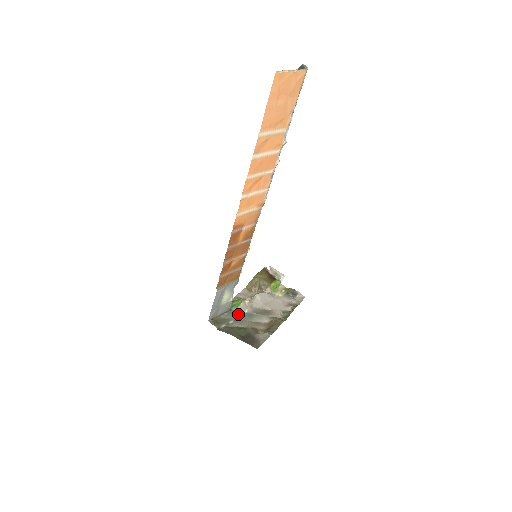
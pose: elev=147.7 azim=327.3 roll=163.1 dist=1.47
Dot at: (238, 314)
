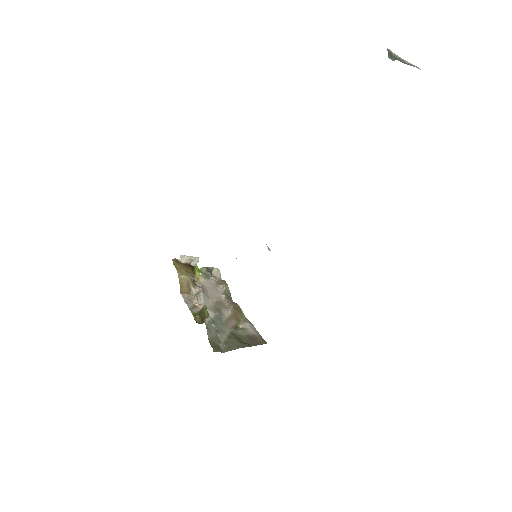
Dot at: (213, 324)
